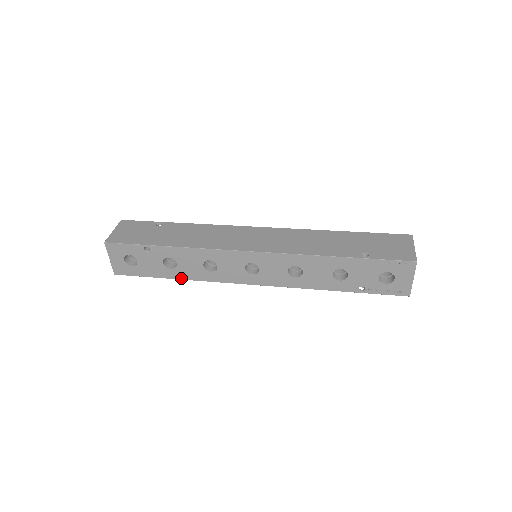
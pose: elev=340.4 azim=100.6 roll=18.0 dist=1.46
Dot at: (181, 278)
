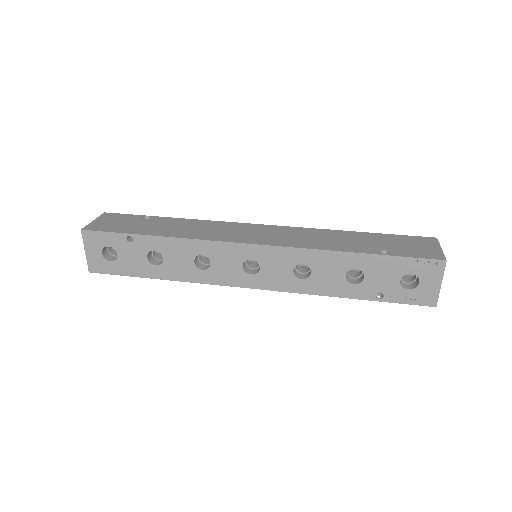
Dot at: (167, 278)
